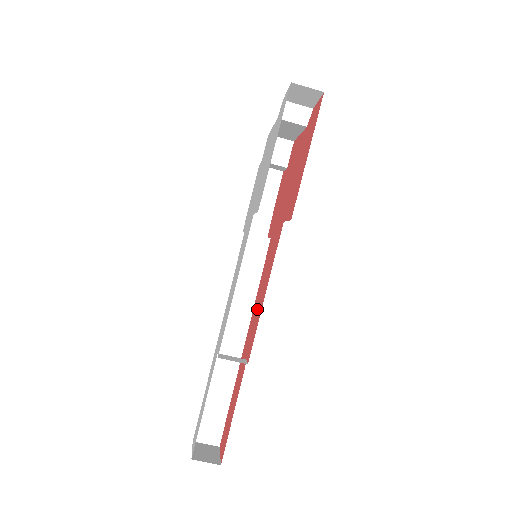
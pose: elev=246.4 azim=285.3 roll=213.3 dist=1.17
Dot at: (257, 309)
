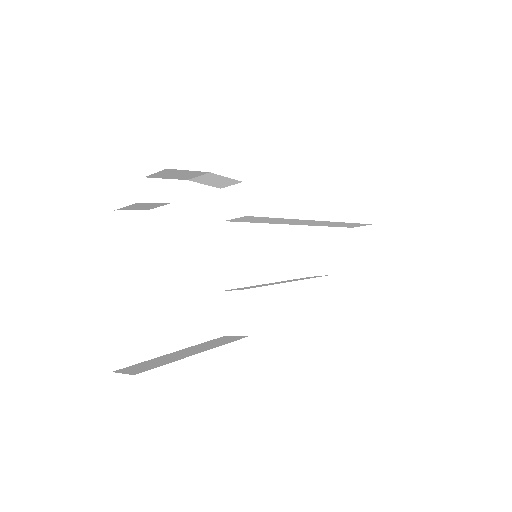
Dot at: occluded
